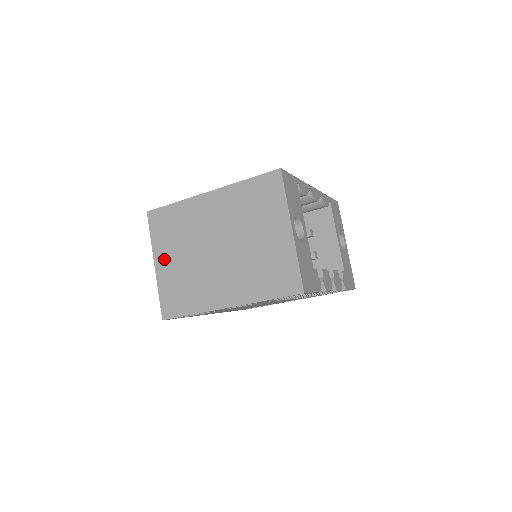
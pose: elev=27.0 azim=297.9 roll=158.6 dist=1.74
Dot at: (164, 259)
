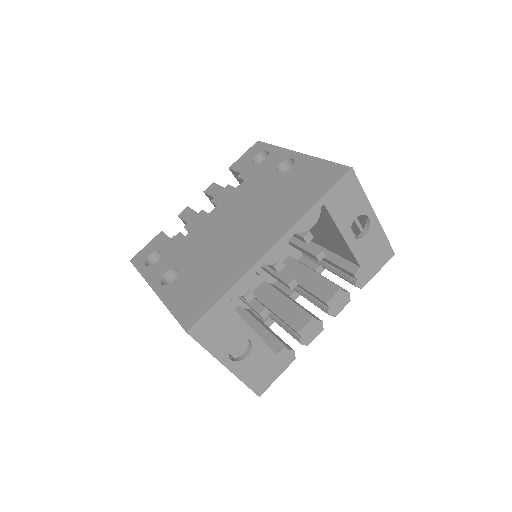
Dot at: occluded
